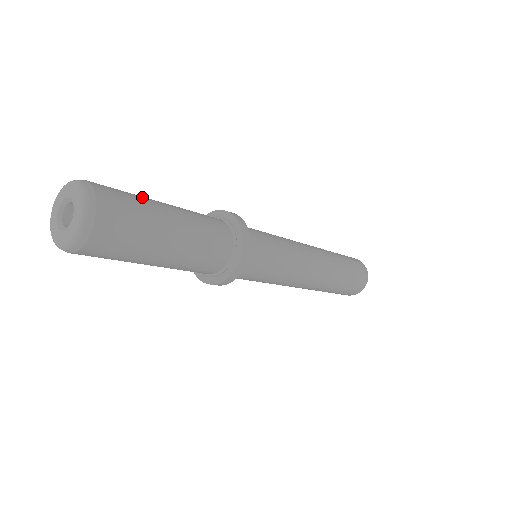
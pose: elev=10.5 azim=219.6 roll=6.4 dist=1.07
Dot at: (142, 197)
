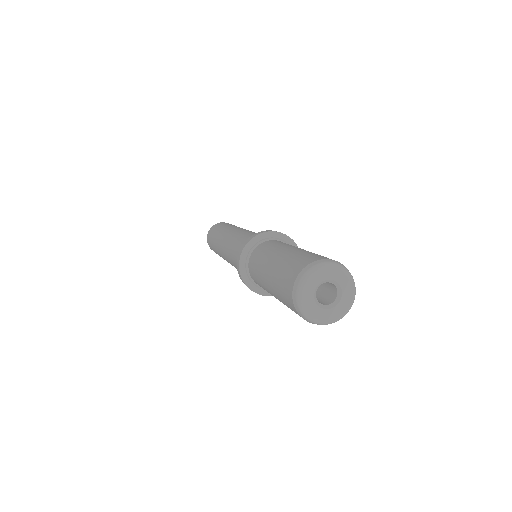
Dot at: occluded
